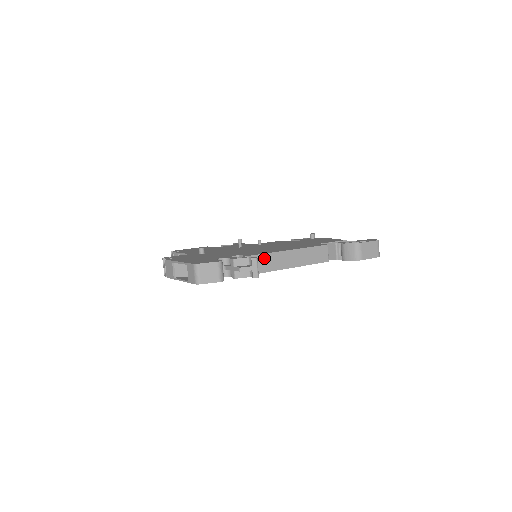
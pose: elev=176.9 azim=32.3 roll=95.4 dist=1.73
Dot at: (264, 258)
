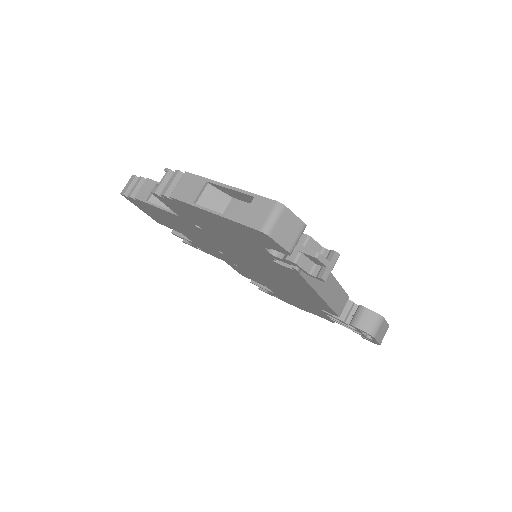
Dot at: occluded
